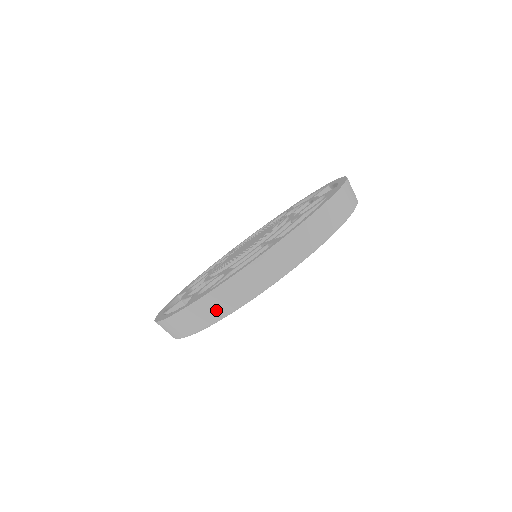
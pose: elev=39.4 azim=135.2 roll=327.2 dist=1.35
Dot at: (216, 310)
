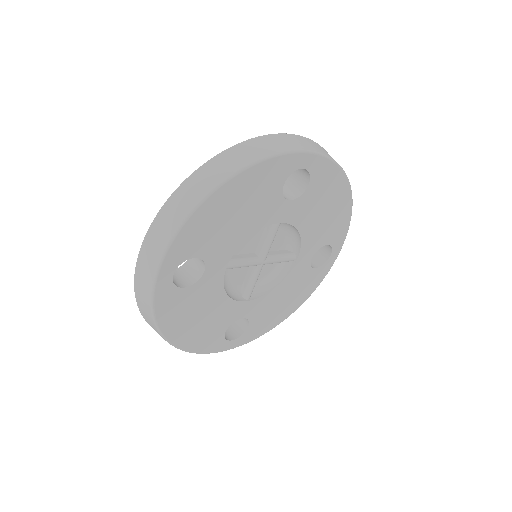
Dot at: (154, 255)
